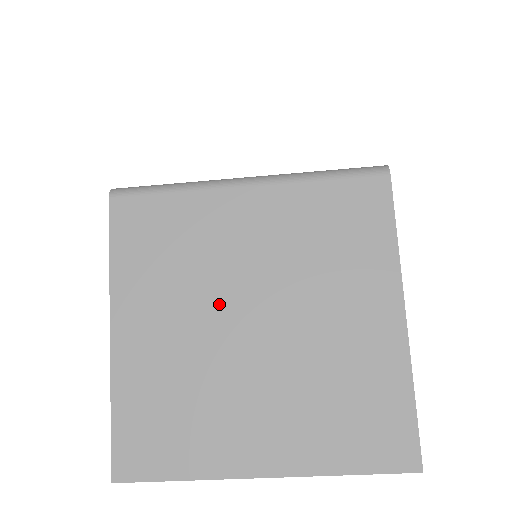
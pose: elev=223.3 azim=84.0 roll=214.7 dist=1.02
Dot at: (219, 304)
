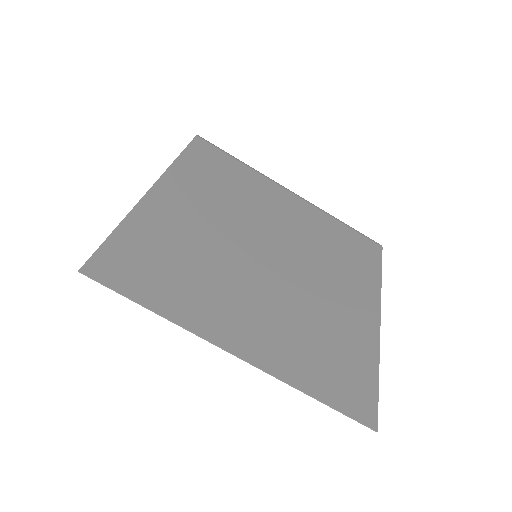
Dot at: (248, 229)
